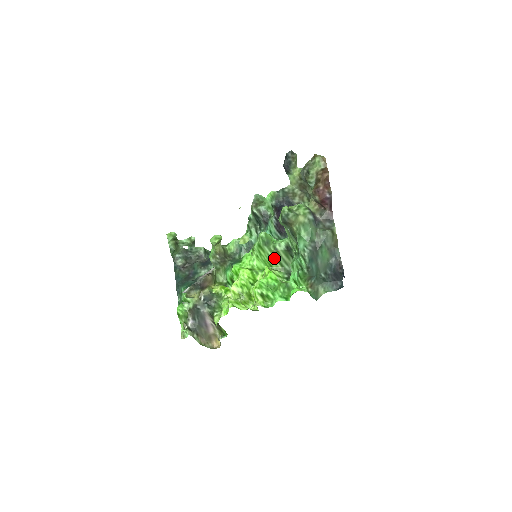
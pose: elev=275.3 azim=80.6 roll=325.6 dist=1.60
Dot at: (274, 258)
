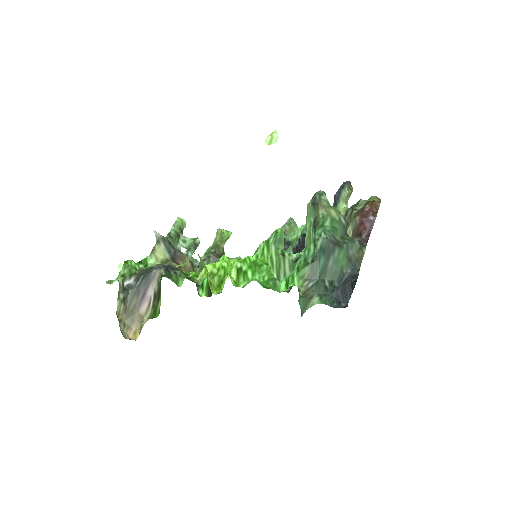
Dot at: (275, 265)
